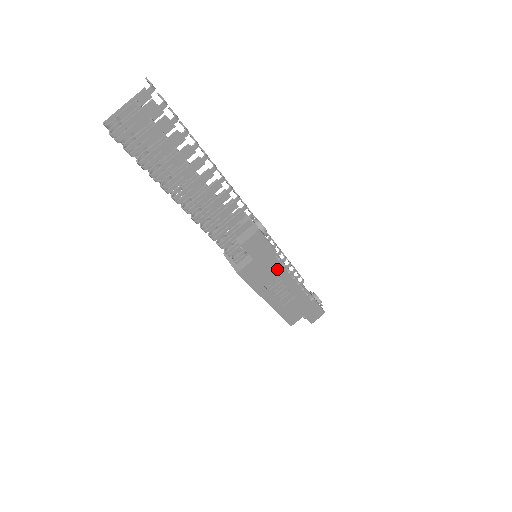
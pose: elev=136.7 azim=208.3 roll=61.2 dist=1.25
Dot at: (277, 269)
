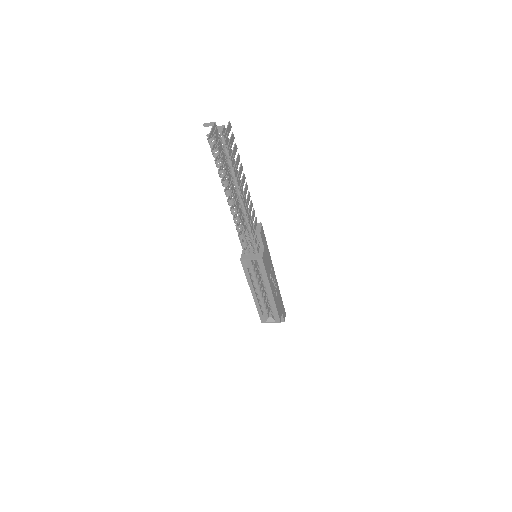
Dot at: (270, 260)
